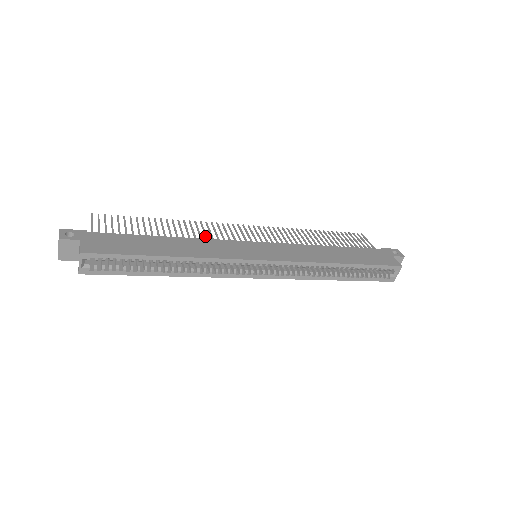
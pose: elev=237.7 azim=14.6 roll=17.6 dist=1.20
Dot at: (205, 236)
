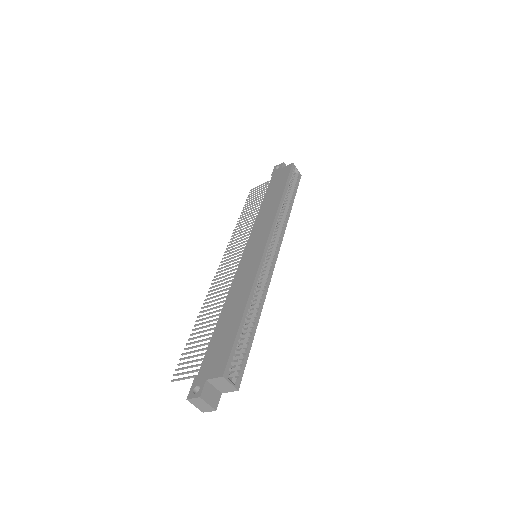
Dot at: occluded
